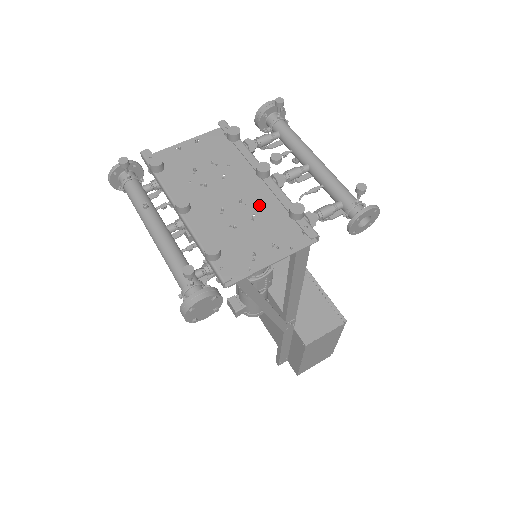
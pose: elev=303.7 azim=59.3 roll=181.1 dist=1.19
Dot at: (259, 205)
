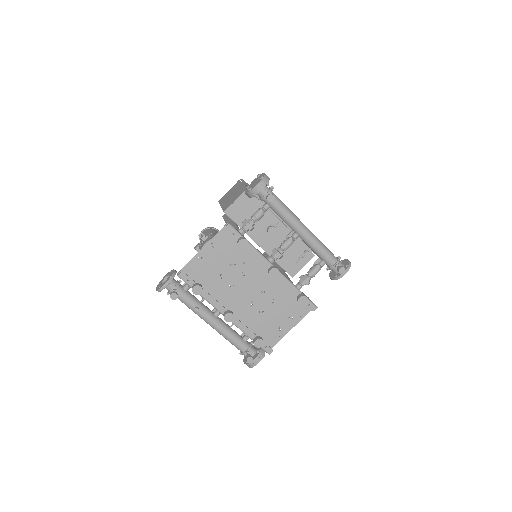
Dot at: (274, 291)
